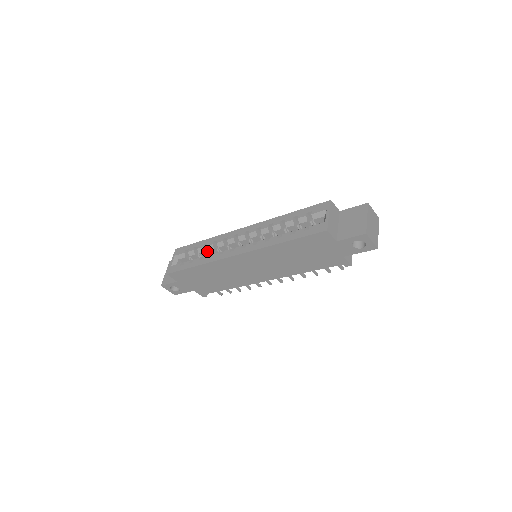
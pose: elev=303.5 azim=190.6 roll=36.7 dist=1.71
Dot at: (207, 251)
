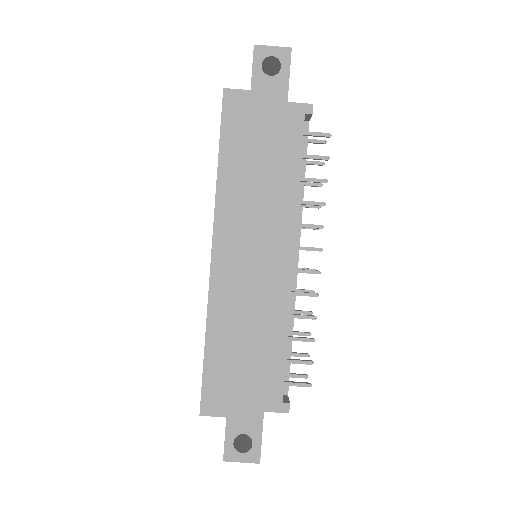
Dot at: occluded
